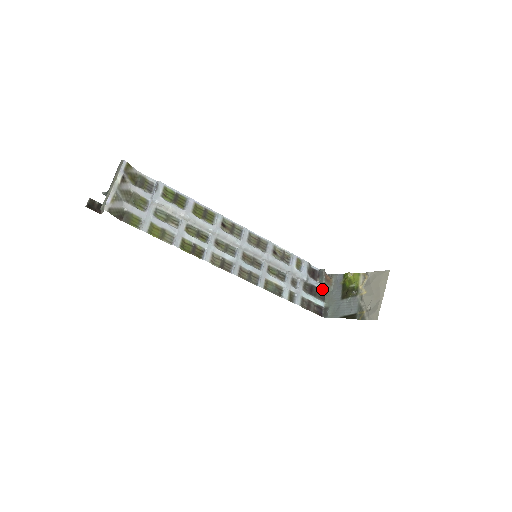
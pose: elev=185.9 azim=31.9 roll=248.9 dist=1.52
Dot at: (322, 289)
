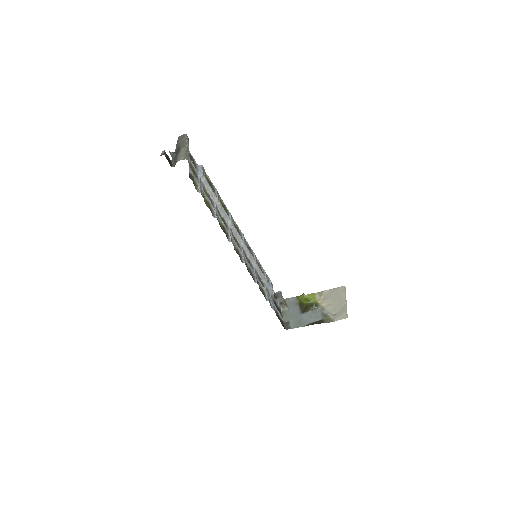
Dot at: (280, 308)
